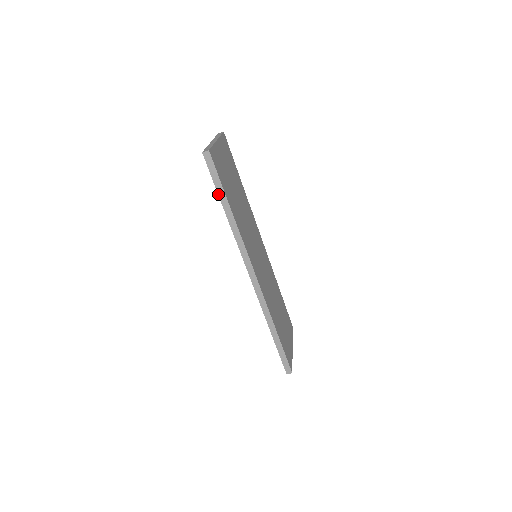
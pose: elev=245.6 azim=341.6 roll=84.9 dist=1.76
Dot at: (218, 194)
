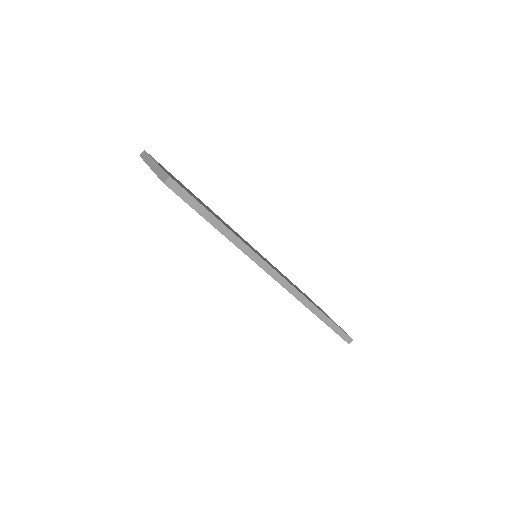
Dot at: occluded
